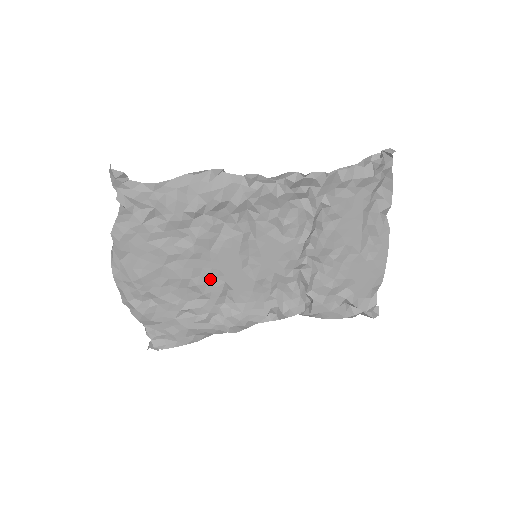
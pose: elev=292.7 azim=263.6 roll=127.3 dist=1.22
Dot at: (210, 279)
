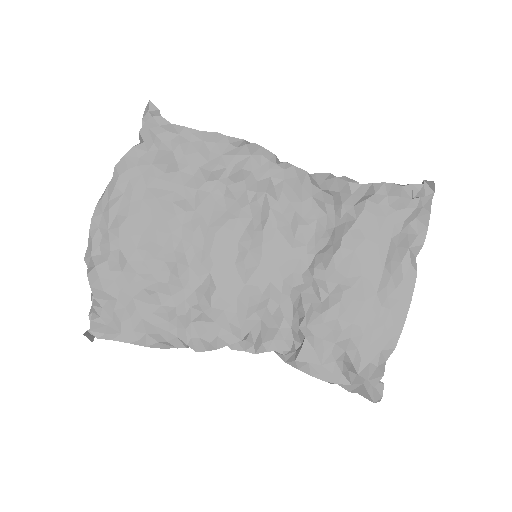
Dot at: (195, 263)
